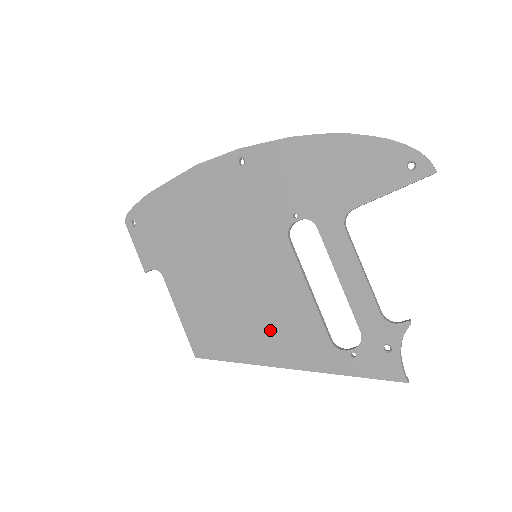
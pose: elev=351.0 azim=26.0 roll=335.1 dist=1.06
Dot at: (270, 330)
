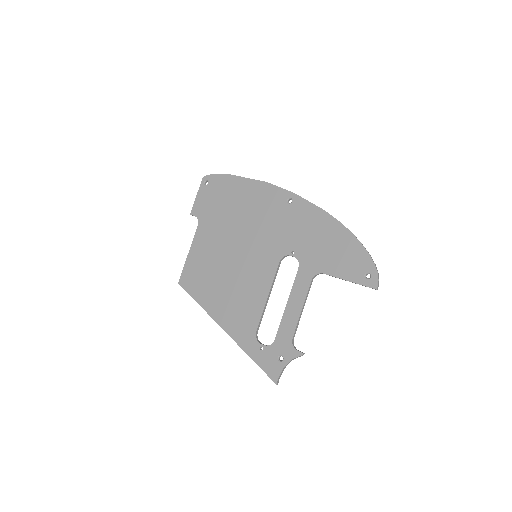
Dot at: (230, 301)
